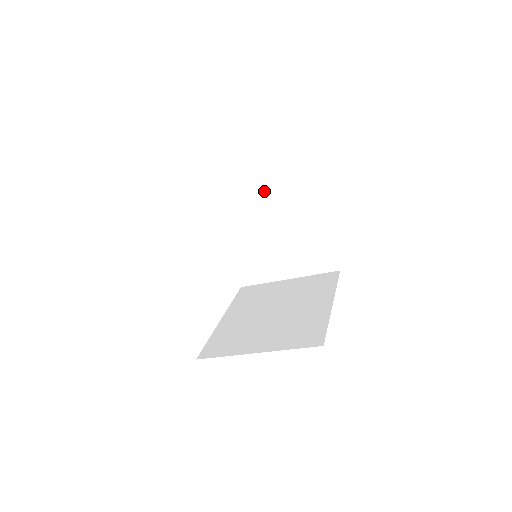
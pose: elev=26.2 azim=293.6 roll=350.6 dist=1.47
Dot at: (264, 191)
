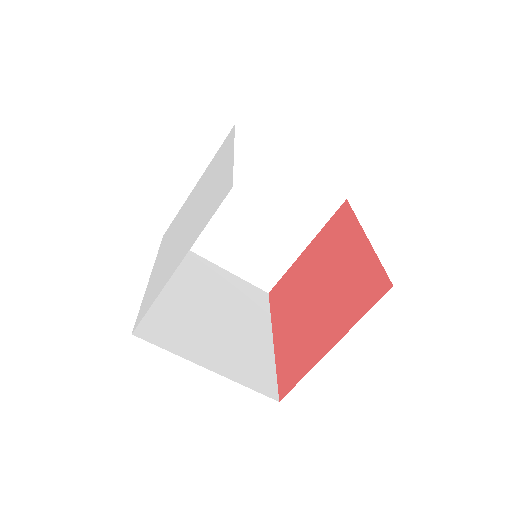
Dot at: (285, 182)
